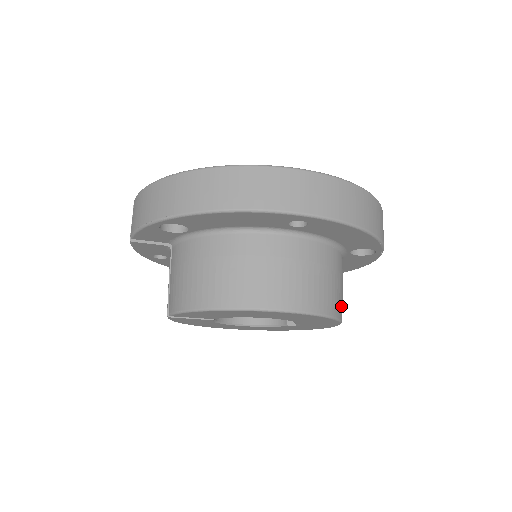
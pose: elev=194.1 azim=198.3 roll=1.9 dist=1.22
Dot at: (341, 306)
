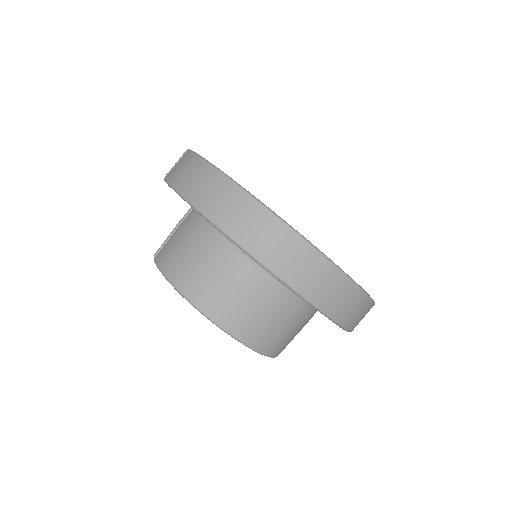
Dot at: occluded
